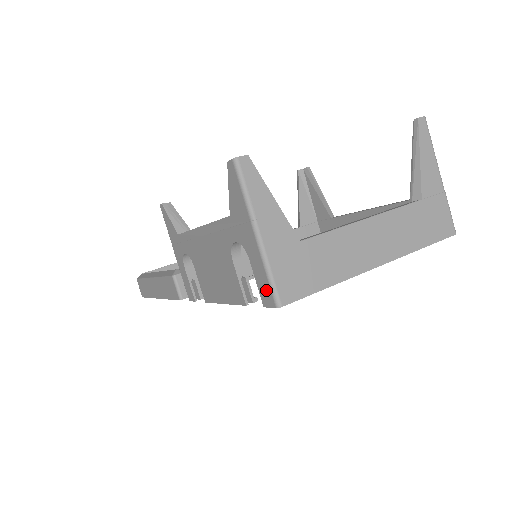
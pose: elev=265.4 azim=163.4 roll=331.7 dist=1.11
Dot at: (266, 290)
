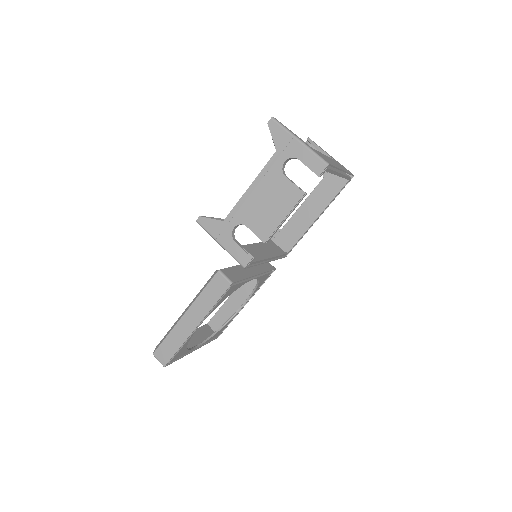
Dot at: (317, 163)
